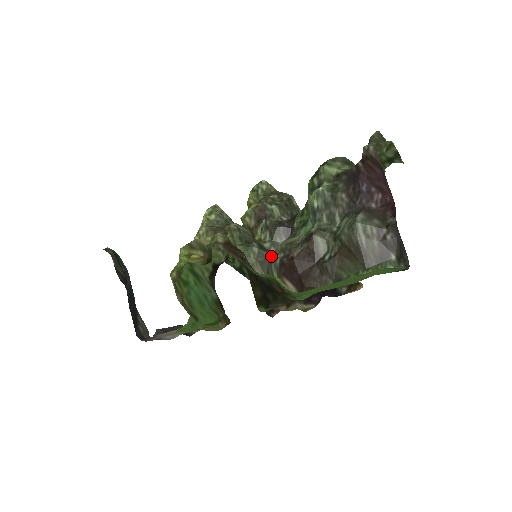
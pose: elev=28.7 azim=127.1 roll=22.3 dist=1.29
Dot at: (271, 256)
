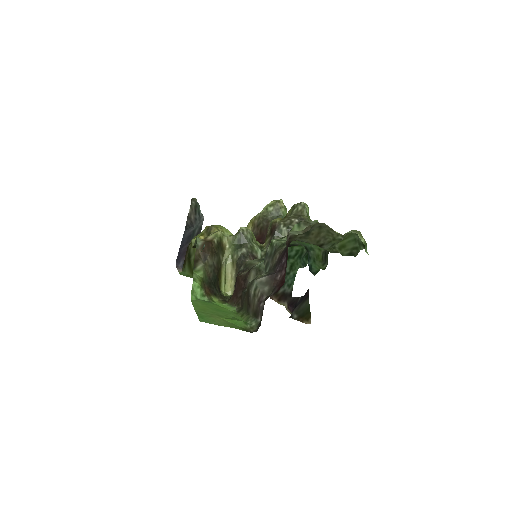
Dot at: (242, 264)
